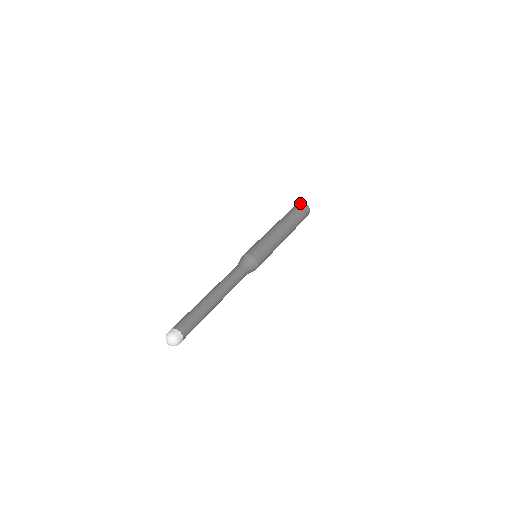
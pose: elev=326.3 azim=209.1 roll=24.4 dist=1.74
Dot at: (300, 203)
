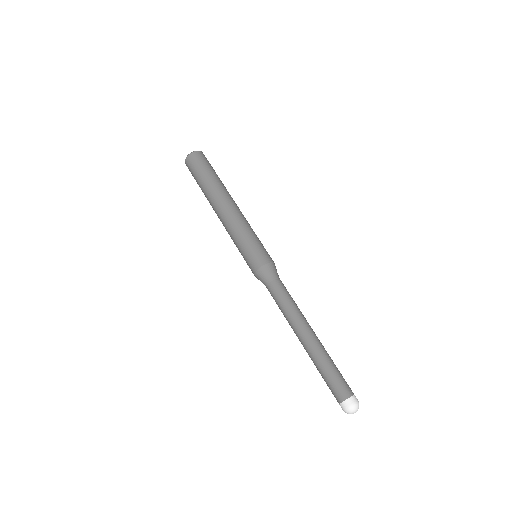
Dot at: (189, 159)
